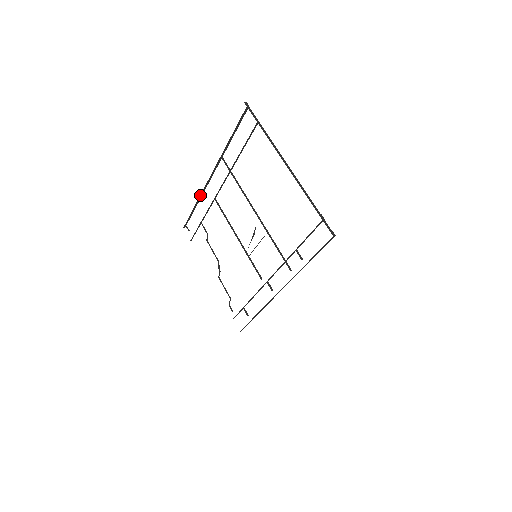
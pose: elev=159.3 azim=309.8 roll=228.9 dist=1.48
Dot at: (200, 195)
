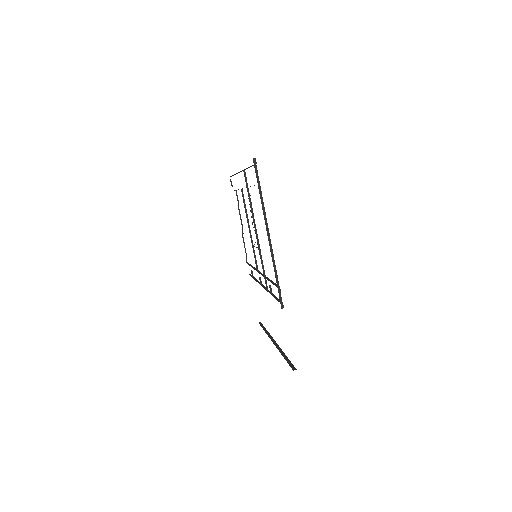
Dot at: (236, 173)
